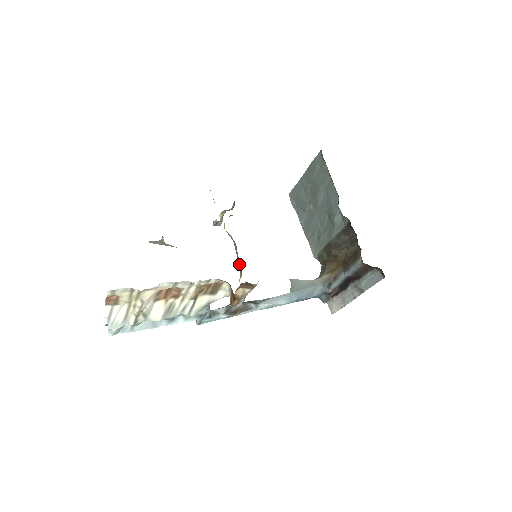
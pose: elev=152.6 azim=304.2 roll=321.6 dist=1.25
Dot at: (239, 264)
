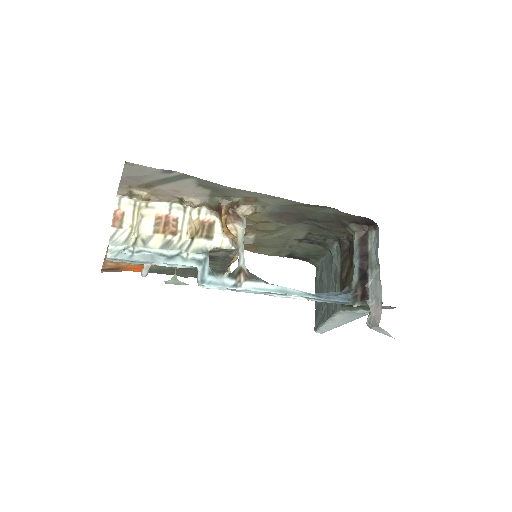
Dot at: occluded
